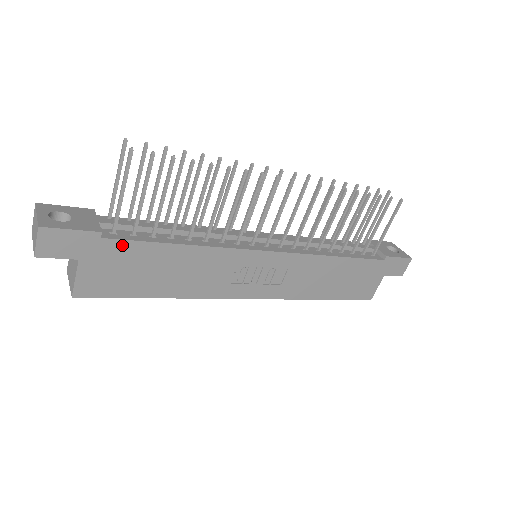
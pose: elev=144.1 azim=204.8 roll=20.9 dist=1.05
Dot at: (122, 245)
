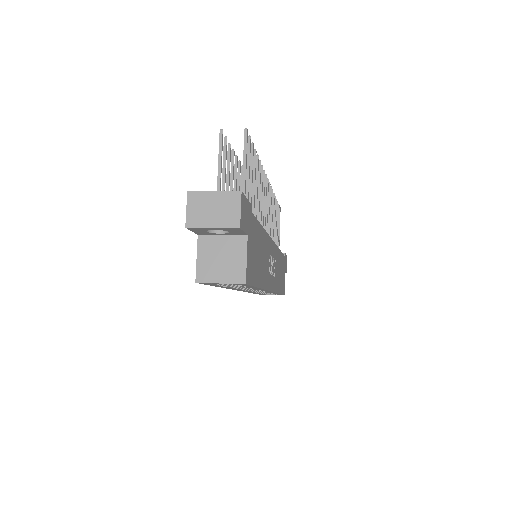
Dot at: (254, 222)
